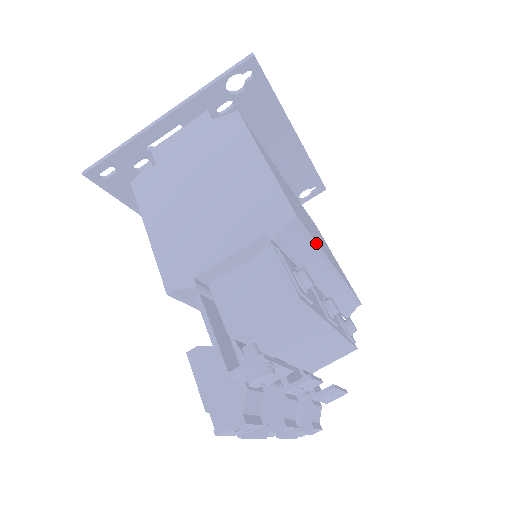
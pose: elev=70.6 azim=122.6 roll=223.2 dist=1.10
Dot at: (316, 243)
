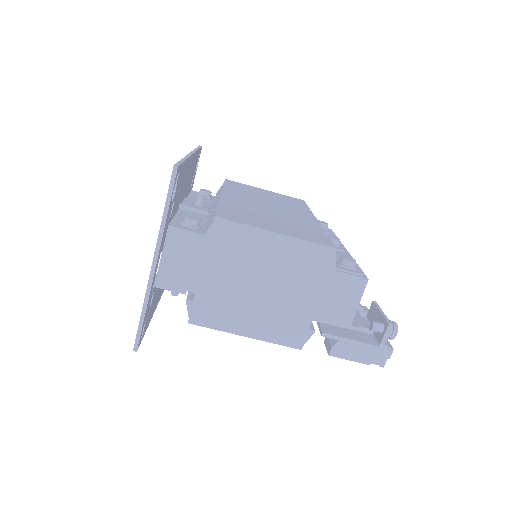
Dot at: (327, 235)
